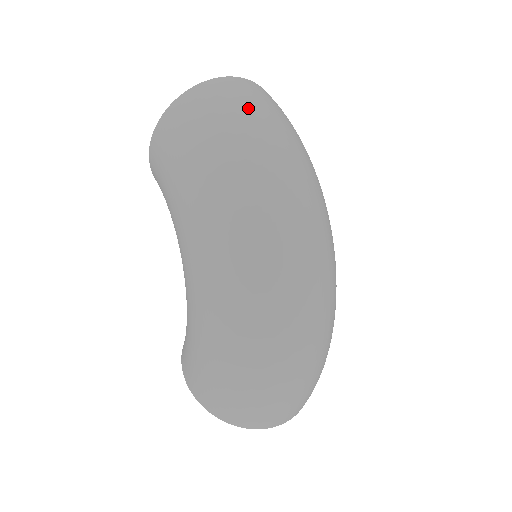
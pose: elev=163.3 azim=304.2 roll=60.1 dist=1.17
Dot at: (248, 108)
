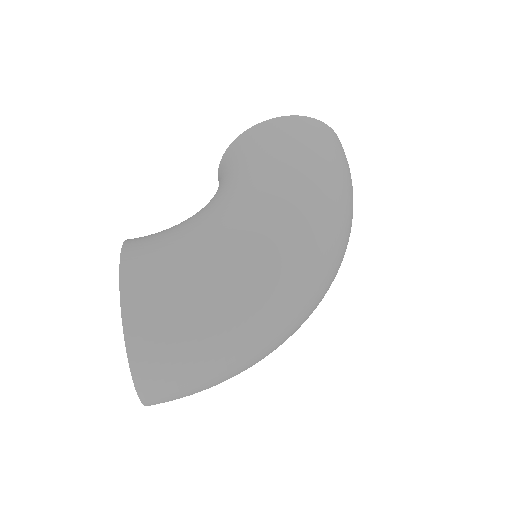
Dot at: occluded
